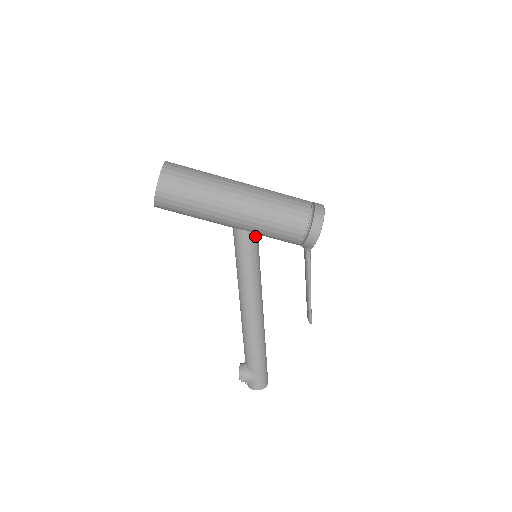
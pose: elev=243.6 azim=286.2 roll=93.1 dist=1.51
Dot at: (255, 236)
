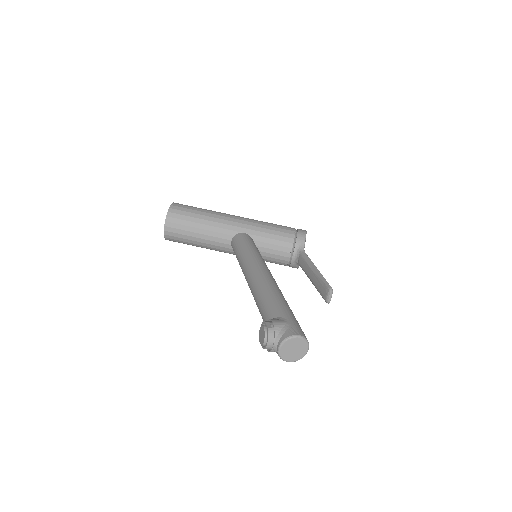
Dot at: occluded
